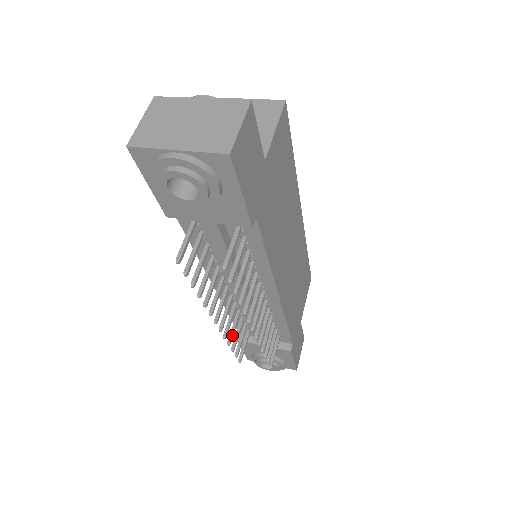
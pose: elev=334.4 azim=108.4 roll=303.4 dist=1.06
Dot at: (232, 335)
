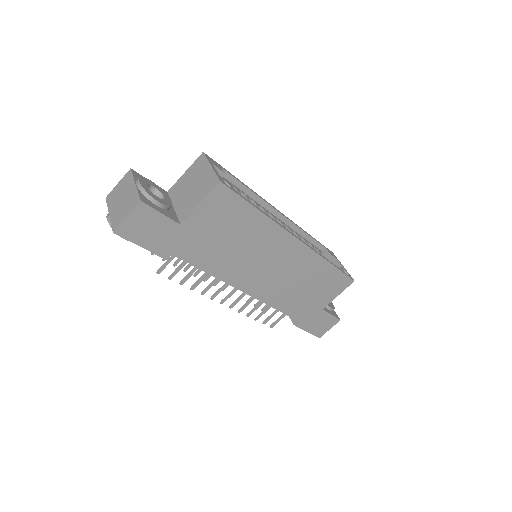
Dot at: occluded
